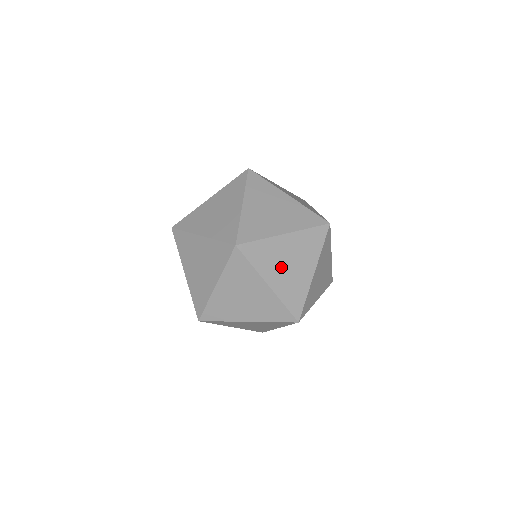
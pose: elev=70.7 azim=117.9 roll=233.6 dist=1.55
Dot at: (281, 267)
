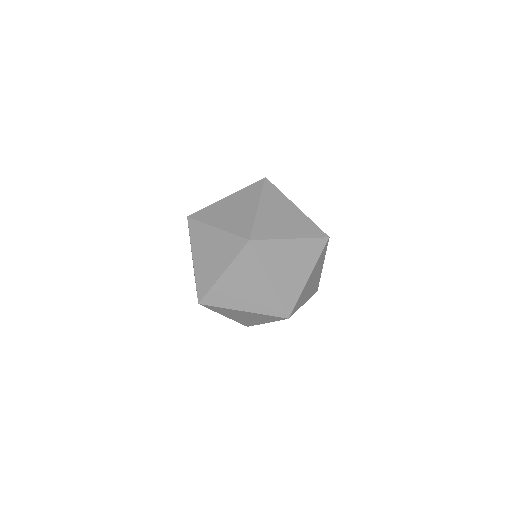
Dot at: (309, 290)
